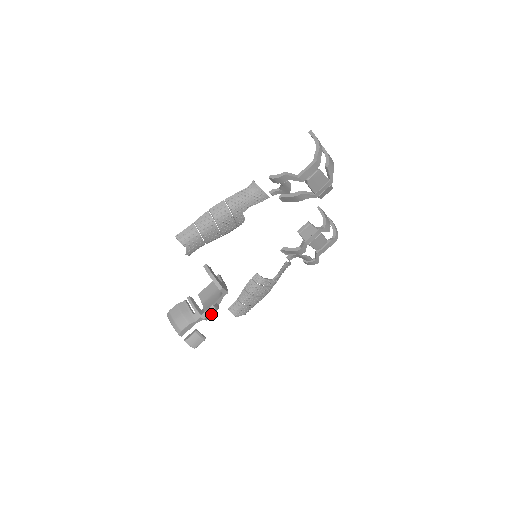
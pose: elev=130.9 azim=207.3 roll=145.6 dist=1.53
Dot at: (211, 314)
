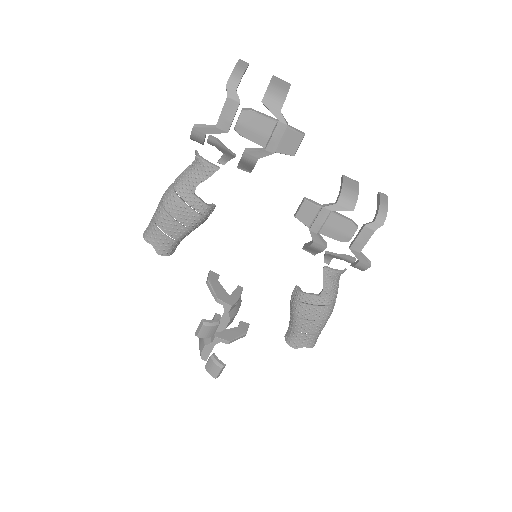
Dot at: (205, 331)
